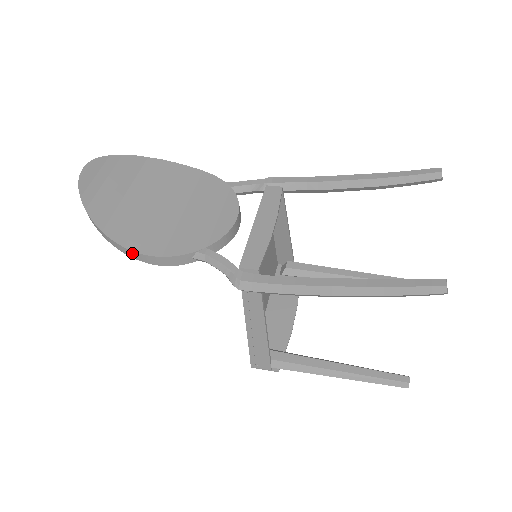
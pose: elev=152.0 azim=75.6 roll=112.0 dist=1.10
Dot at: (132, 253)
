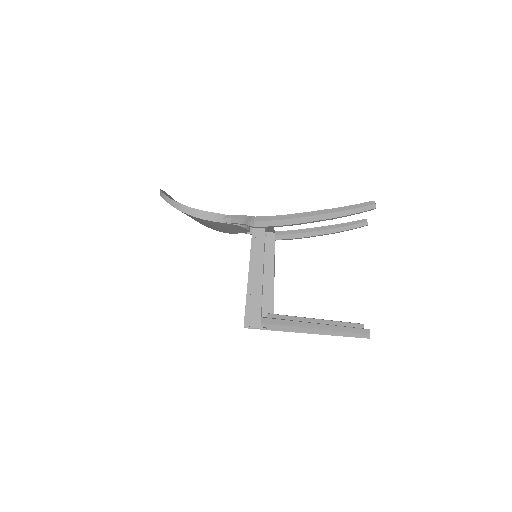
Dot at: (187, 209)
